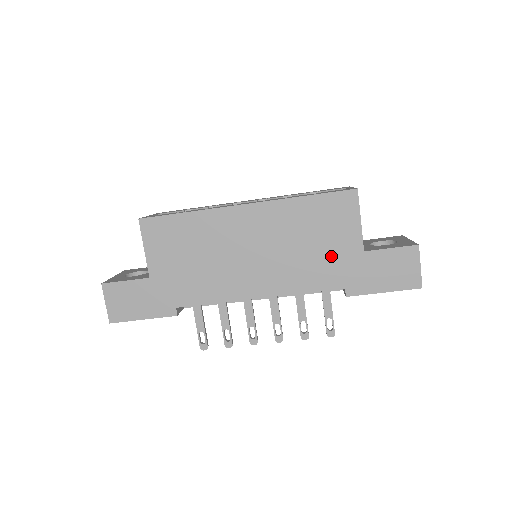
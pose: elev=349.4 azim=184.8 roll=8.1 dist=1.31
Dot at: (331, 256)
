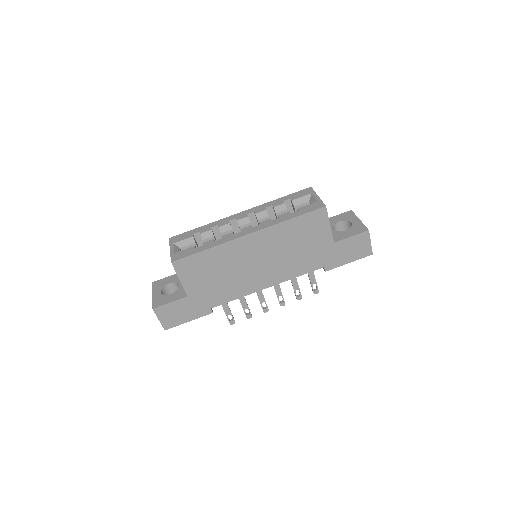
Dot at: (313, 251)
